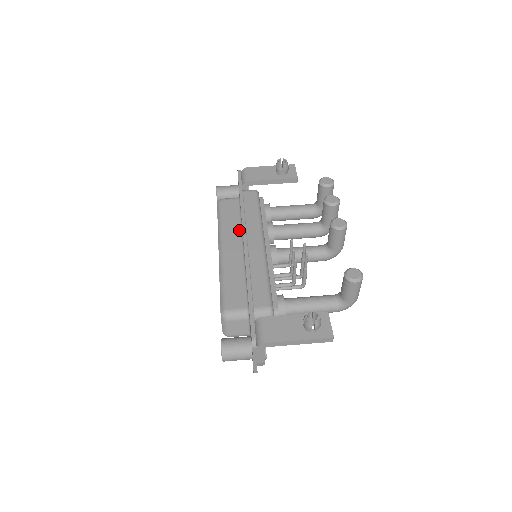
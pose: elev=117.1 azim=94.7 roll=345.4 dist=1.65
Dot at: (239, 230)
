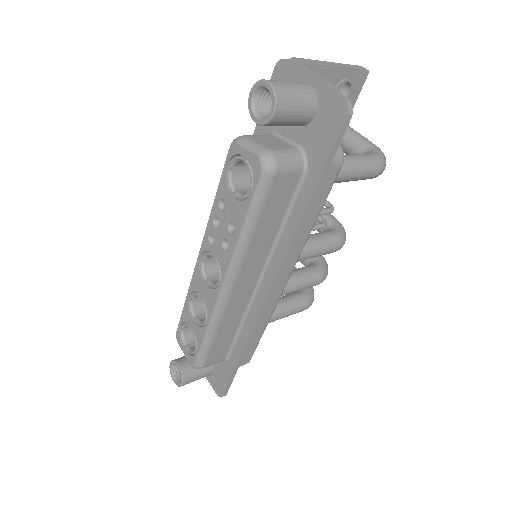
Dot at: occluded
